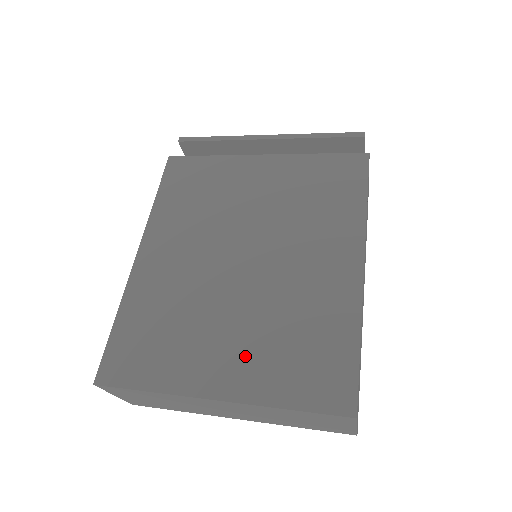
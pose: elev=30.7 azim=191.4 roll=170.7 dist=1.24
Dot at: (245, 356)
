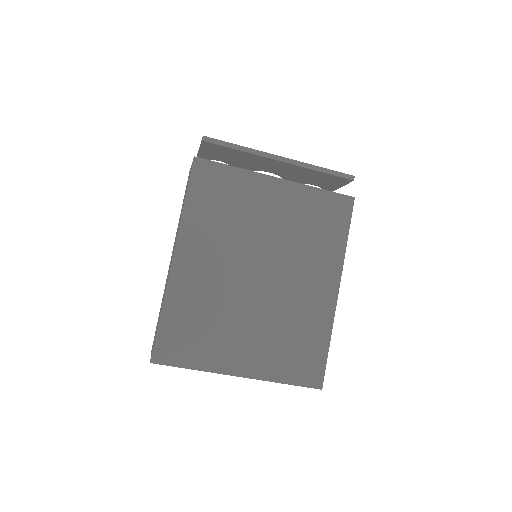
Dot at: (260, 349)
